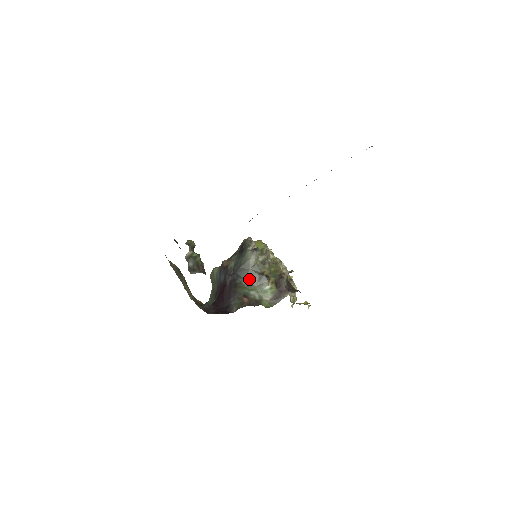
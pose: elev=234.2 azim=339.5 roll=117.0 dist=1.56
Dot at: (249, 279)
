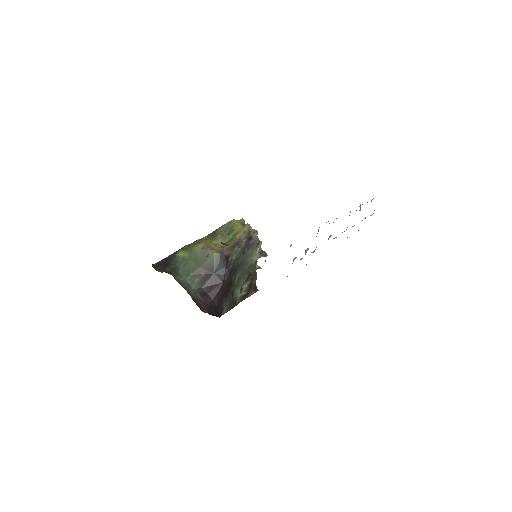
Dot at: (241, 277)
